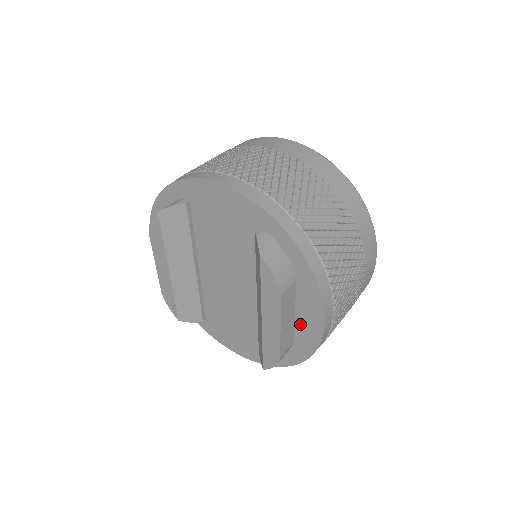
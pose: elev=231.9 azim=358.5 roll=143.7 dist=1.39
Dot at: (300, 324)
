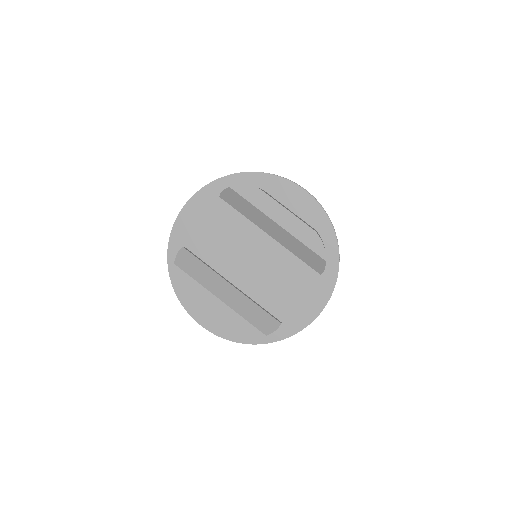
Dot at: (299, 211)
